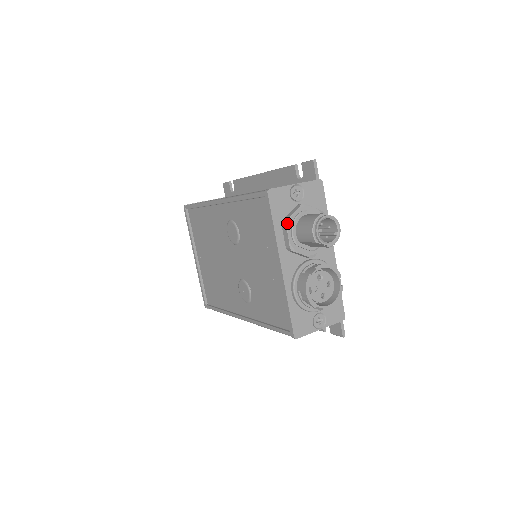
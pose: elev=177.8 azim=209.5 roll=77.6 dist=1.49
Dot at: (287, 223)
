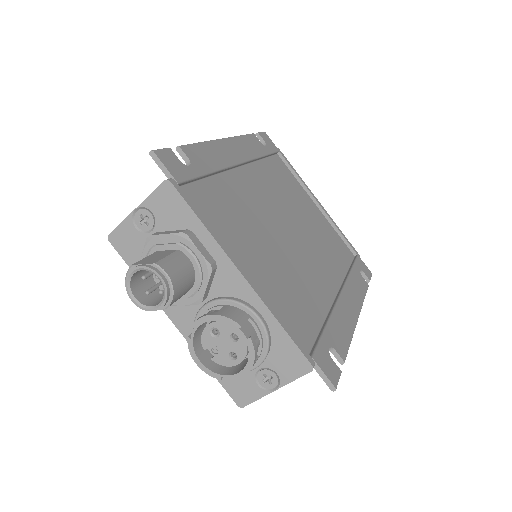
Dot at: occluded
